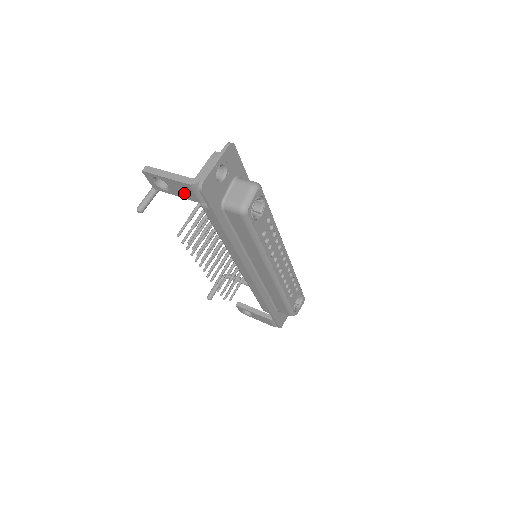
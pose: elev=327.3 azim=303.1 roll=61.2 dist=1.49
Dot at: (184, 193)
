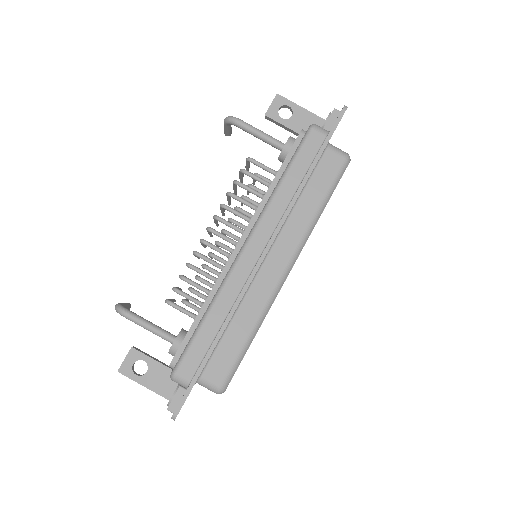
Dot at: (167, 376)
